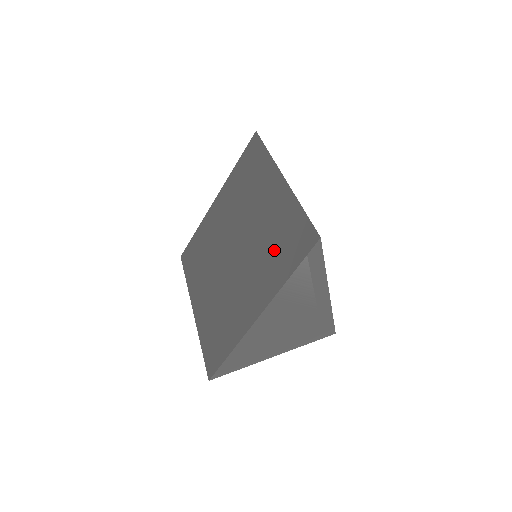
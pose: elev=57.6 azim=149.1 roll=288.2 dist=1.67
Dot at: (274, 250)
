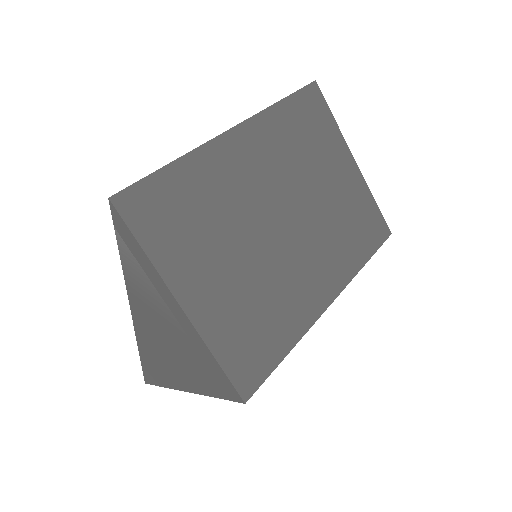
Dot at: occluded
